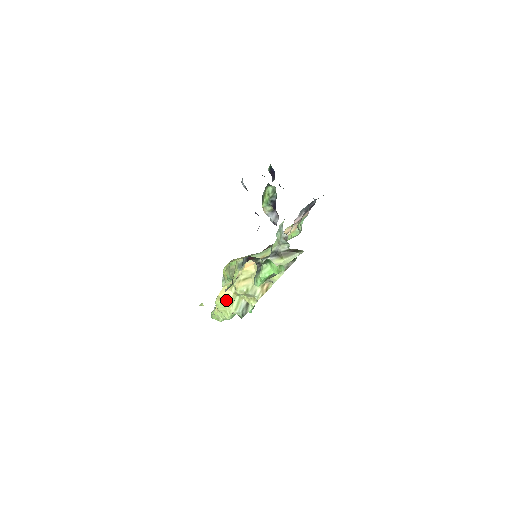
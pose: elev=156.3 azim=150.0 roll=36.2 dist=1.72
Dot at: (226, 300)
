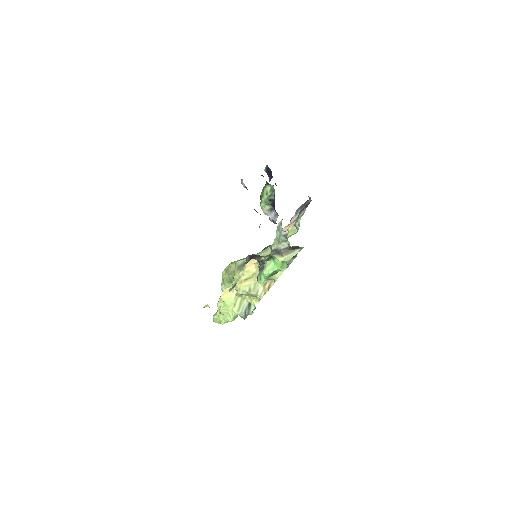
Dot at: (228, 302)
